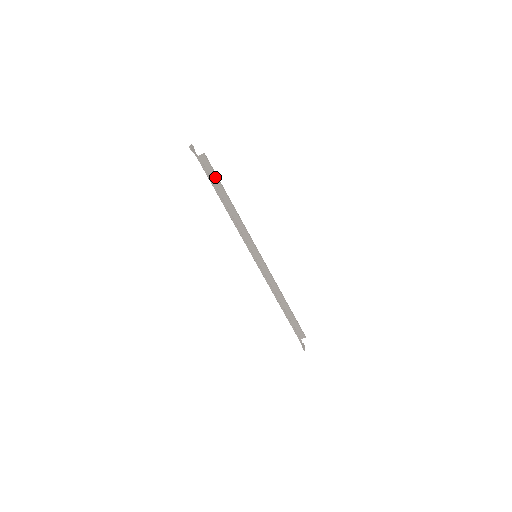
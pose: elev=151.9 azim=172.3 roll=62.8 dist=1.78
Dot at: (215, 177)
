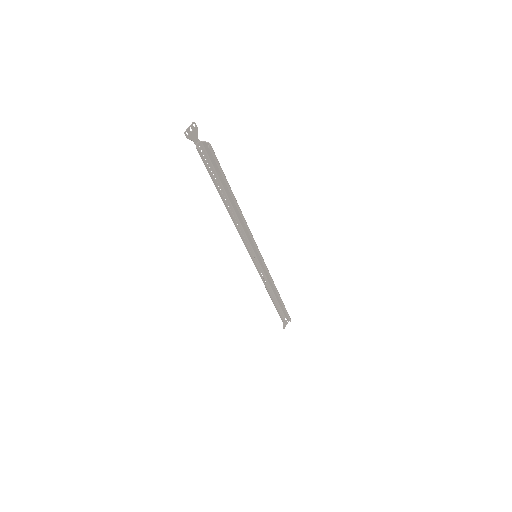
Dot at: (221, 173)
